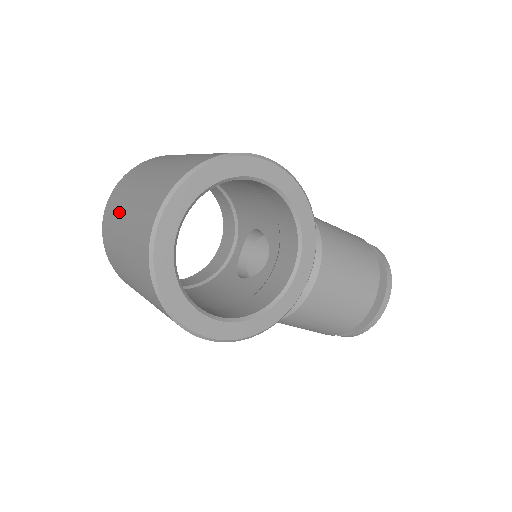
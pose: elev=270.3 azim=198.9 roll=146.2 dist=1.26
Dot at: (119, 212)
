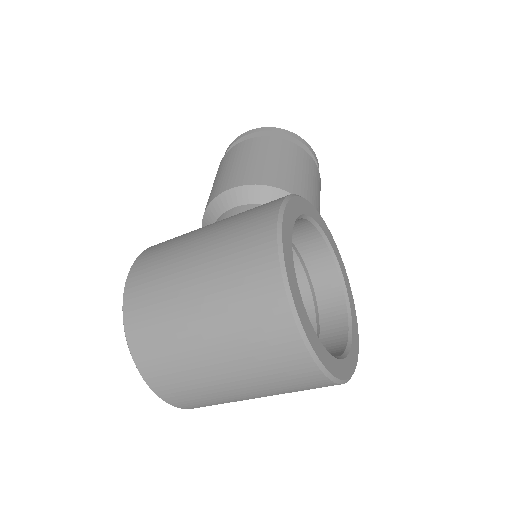
Dot at: (214, 392)
